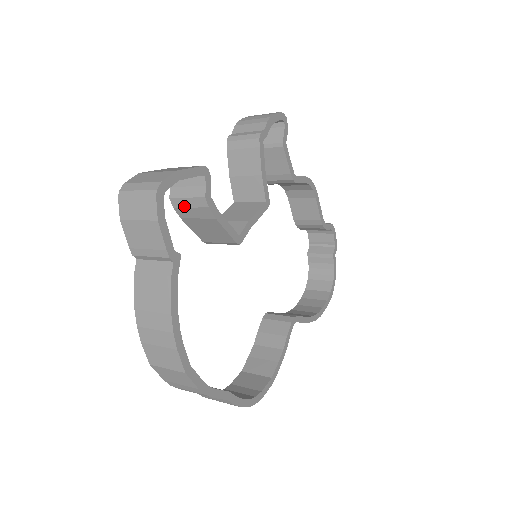
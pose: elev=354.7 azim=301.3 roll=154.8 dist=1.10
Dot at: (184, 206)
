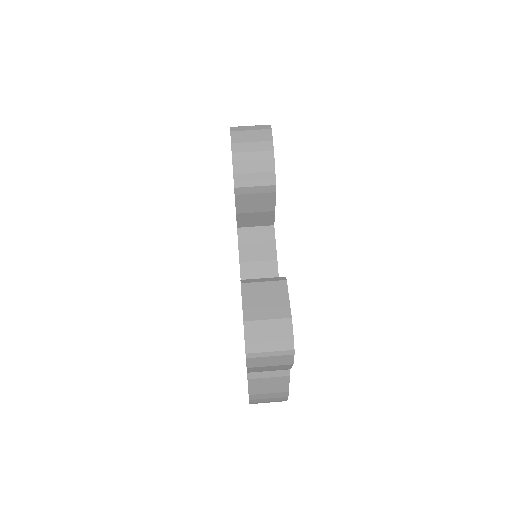
Dot at: occluded
